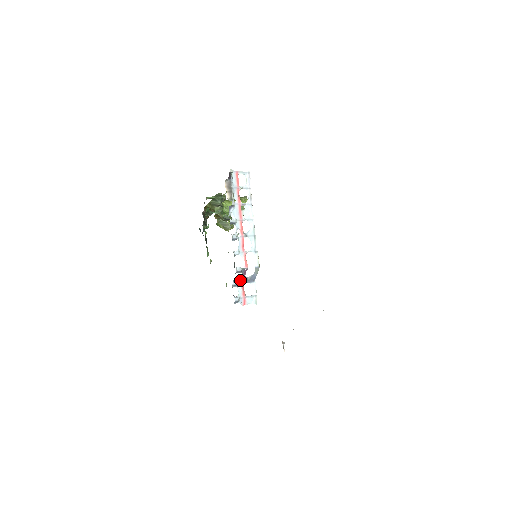
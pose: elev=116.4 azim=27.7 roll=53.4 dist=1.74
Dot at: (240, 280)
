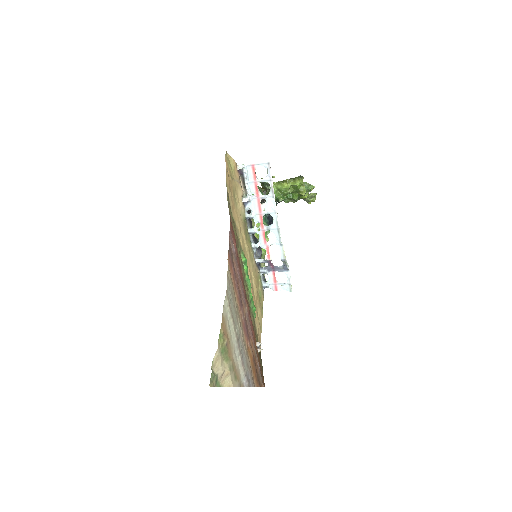
Dot at: (269, 268)
